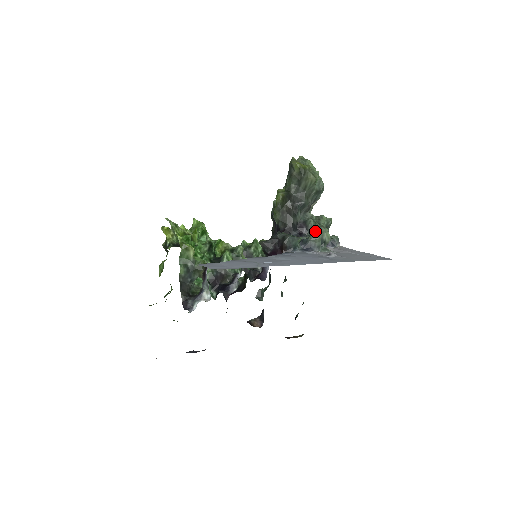
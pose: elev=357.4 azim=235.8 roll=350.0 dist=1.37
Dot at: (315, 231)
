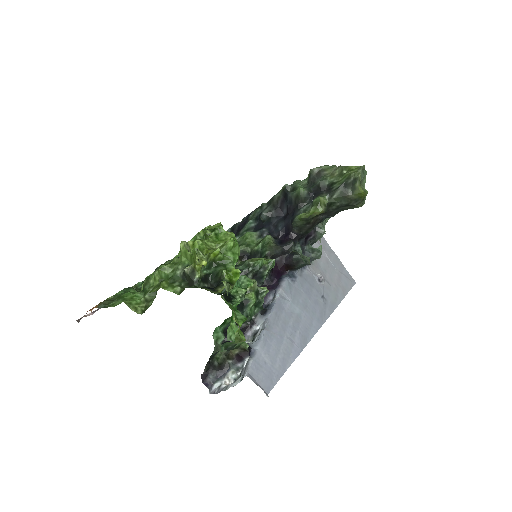
Dot at: (321, 246)
